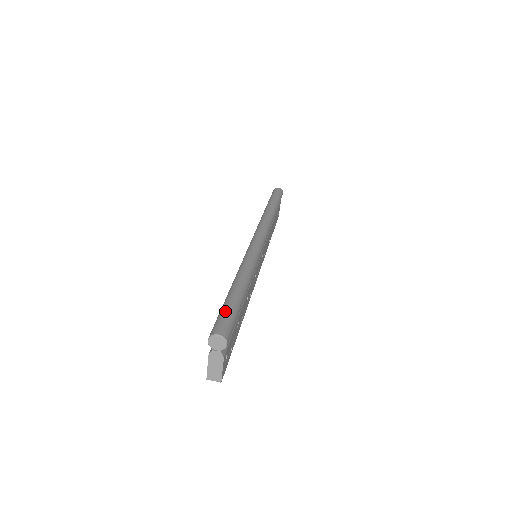
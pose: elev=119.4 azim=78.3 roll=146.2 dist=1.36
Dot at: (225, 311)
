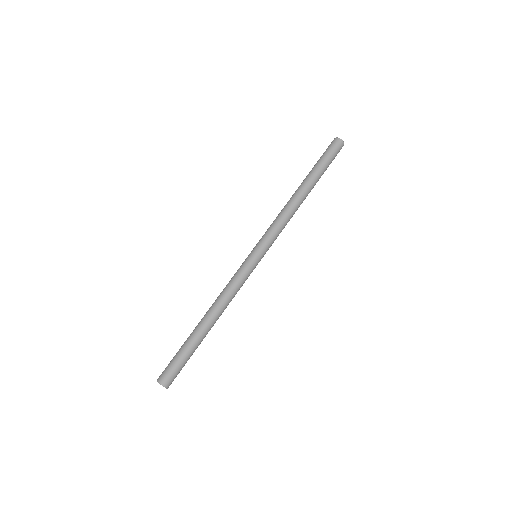
Dot at: (178, 360)
